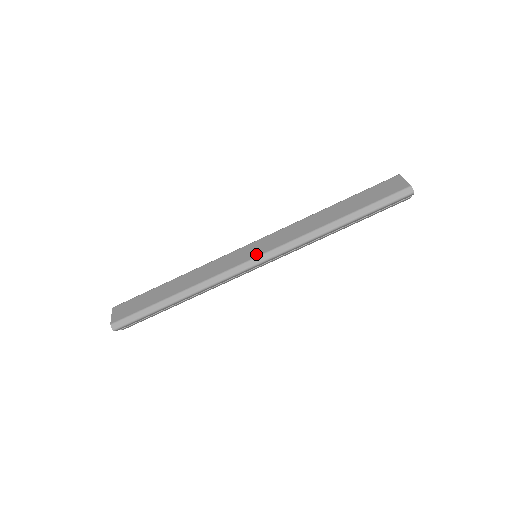
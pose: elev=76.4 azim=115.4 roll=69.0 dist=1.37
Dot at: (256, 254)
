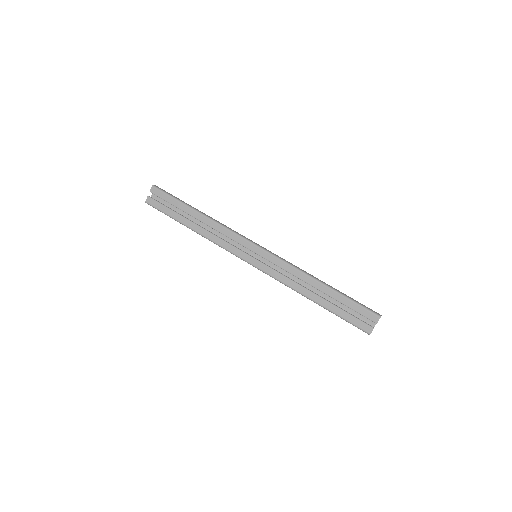
Dot at: occluded
